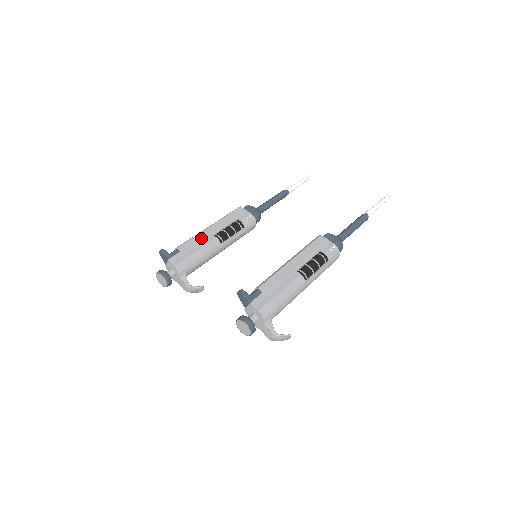
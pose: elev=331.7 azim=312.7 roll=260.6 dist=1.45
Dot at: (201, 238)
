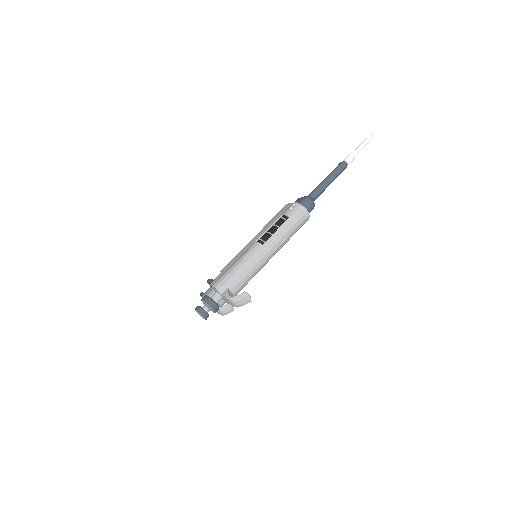
Dot at: occluded
